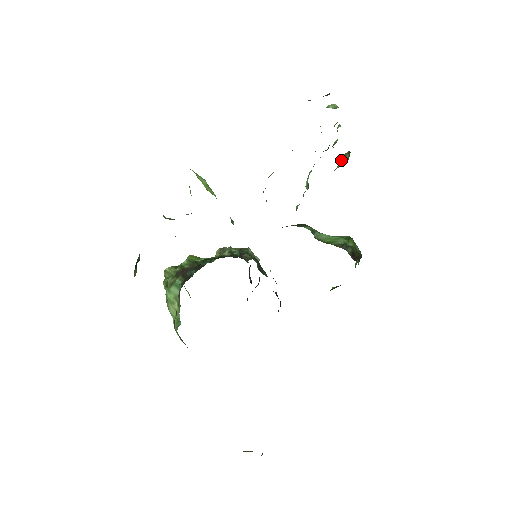
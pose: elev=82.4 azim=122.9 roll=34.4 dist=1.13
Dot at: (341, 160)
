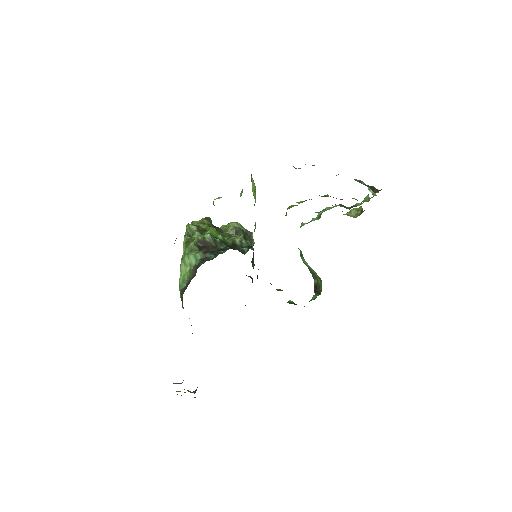
Dot at: (353, 211)
